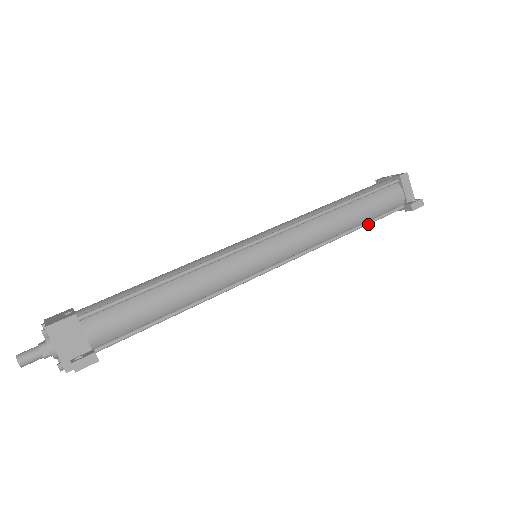
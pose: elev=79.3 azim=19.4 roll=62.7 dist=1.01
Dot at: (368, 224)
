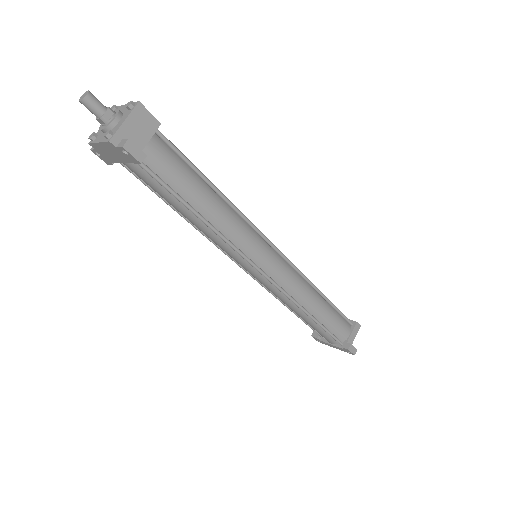
Dot at: (321, 326)
